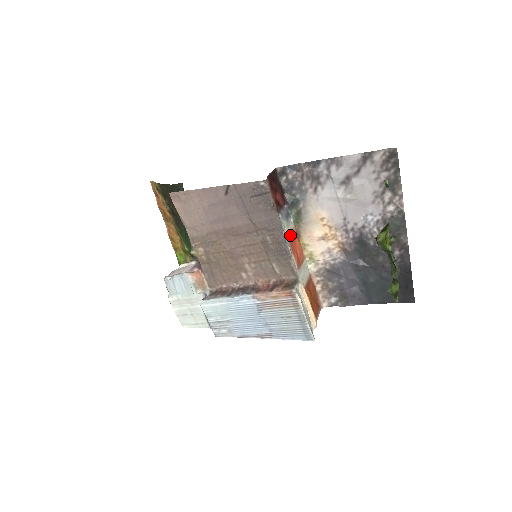
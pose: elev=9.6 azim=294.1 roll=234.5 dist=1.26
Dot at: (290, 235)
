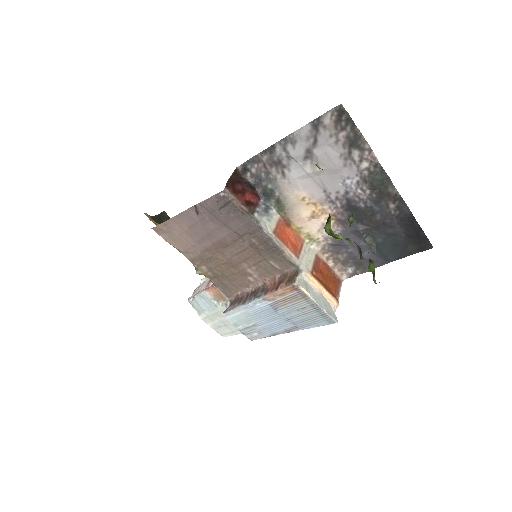
Dot at: (276, 228)
